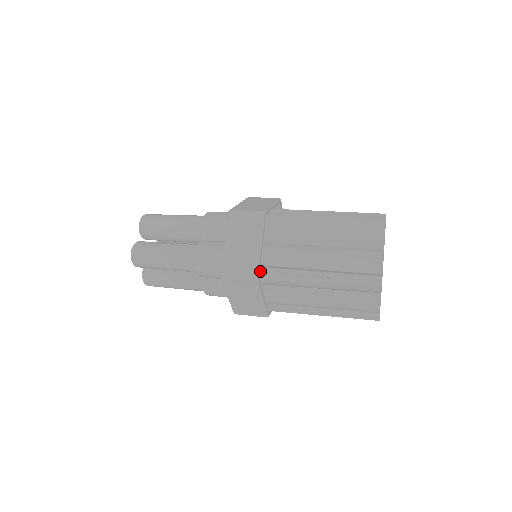
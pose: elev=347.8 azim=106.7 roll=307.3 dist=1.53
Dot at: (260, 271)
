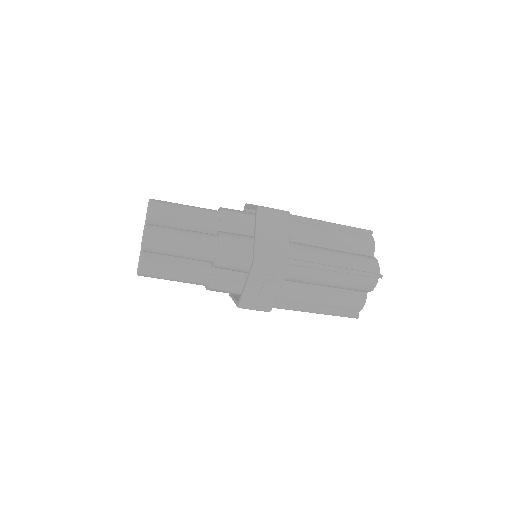
Dot at: (288, 262)
